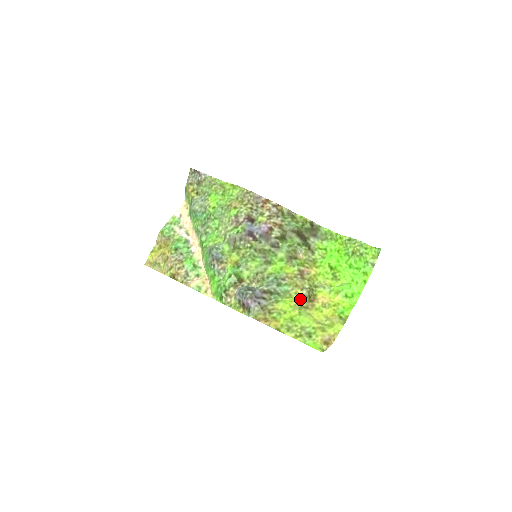
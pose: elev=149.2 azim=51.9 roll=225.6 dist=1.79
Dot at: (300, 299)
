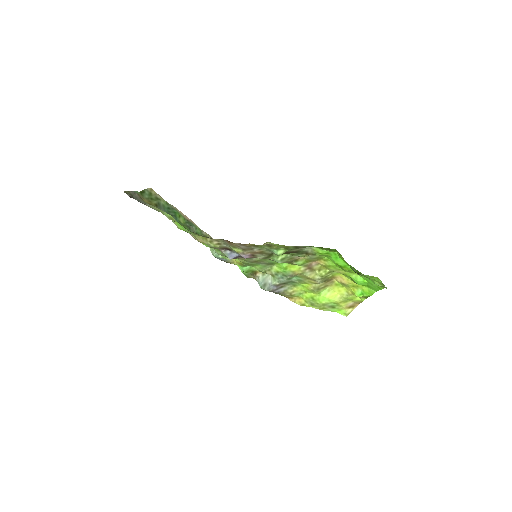
Dot at: (315, 286)
